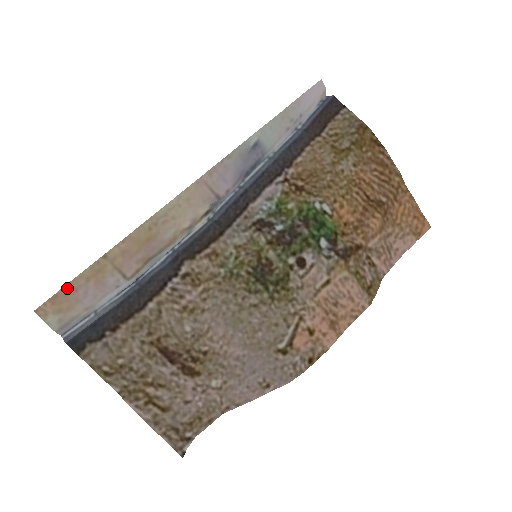
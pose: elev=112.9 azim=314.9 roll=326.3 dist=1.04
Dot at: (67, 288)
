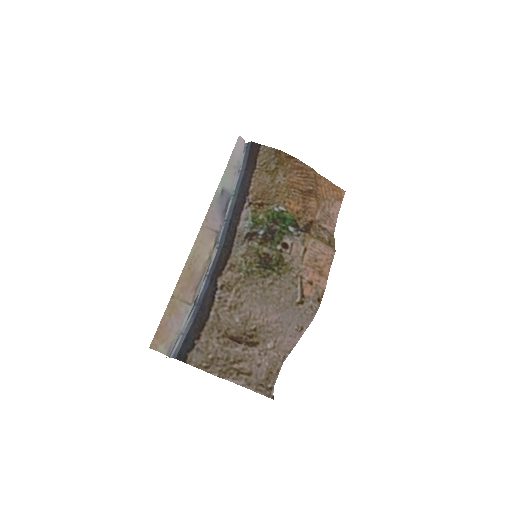
Dot at: (161, 325)
